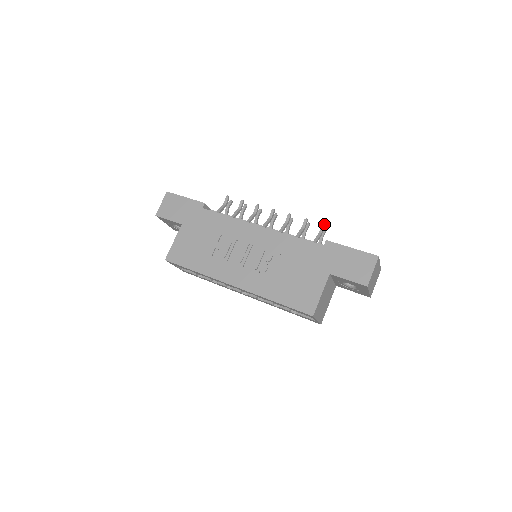
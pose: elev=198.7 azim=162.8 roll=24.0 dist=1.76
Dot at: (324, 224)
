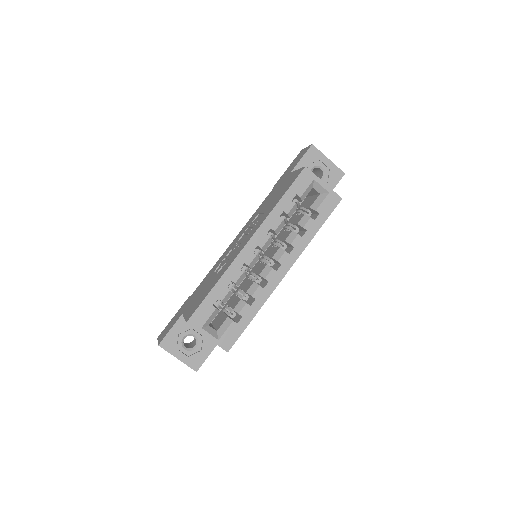
Dot at: occluded
